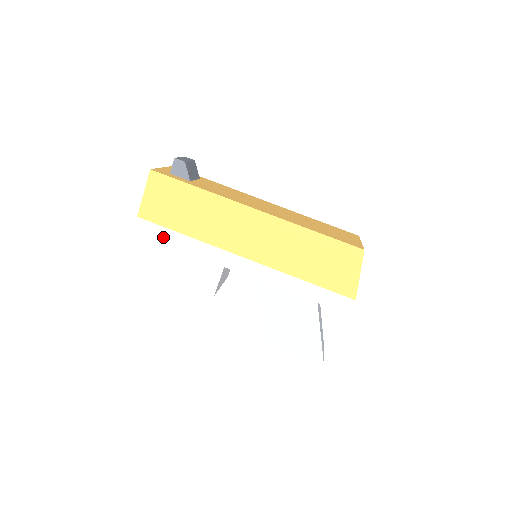
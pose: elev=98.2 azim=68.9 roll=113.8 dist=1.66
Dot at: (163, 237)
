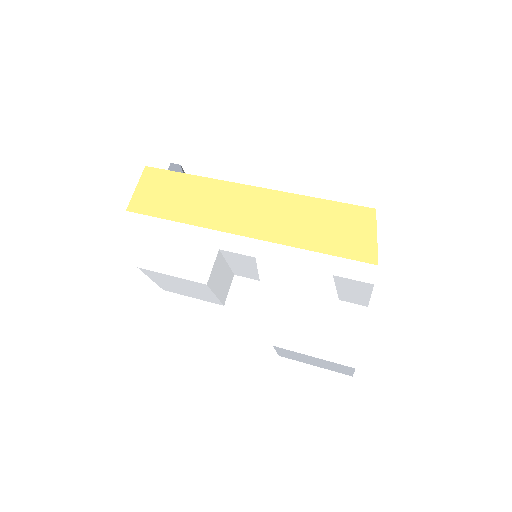
Dot at: (152, 227)
